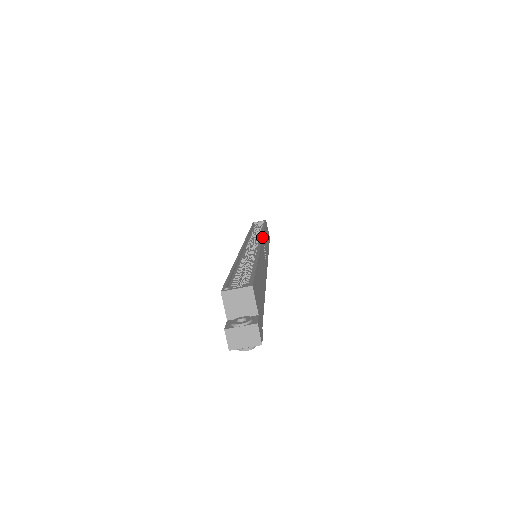
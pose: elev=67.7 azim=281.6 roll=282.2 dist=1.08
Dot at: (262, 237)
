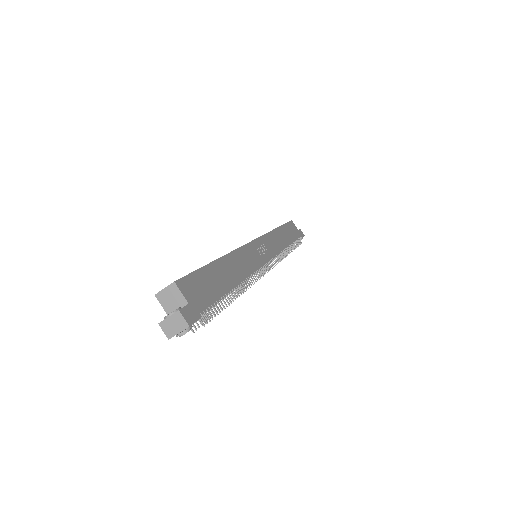
Dot at: (257, 238)
